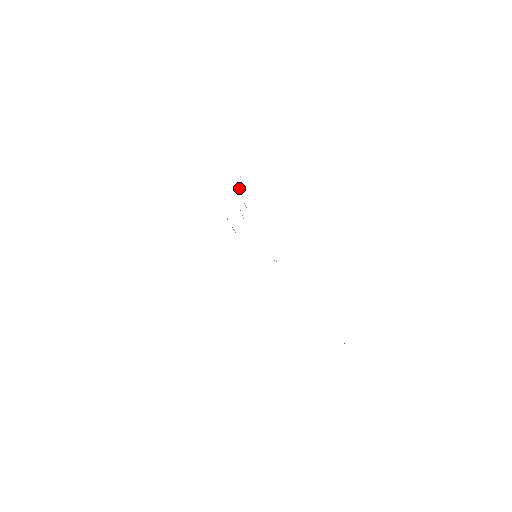
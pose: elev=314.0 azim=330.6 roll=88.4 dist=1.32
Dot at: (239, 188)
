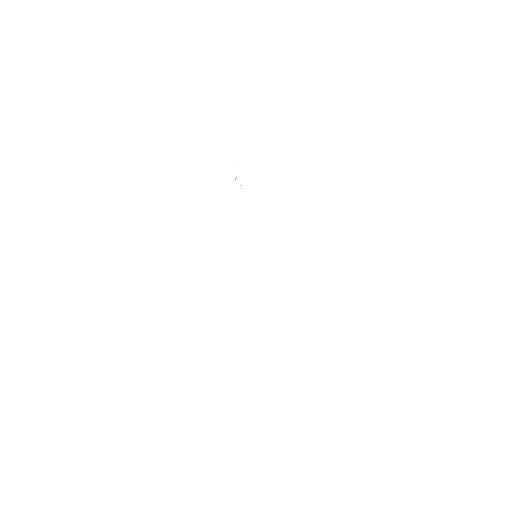
Dot at: occluded
